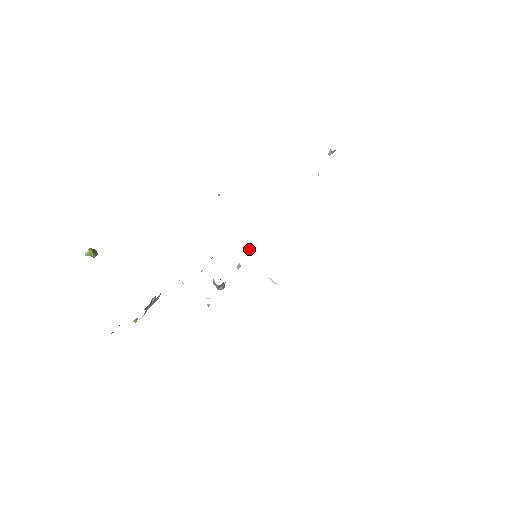
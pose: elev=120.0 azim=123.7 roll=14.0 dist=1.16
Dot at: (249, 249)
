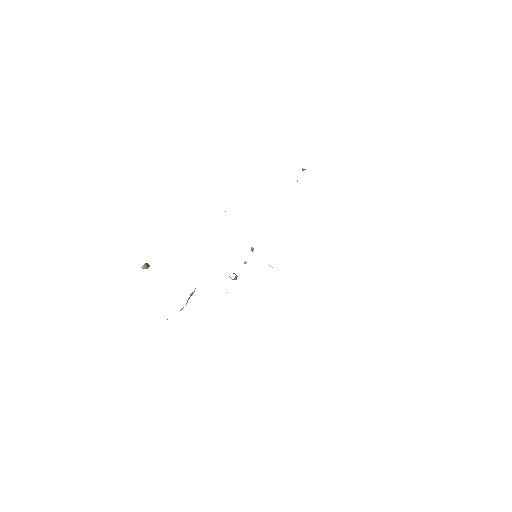
Dot at: occluded
